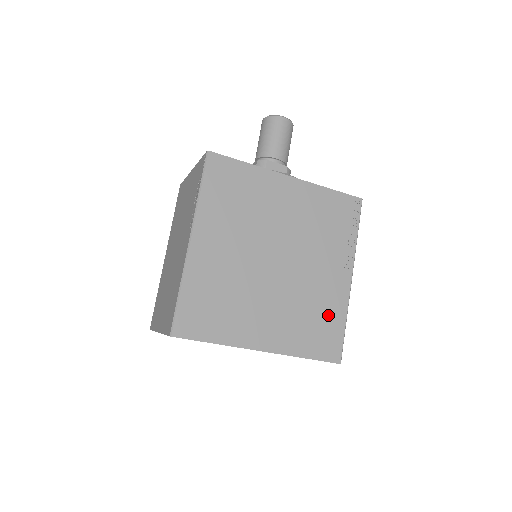
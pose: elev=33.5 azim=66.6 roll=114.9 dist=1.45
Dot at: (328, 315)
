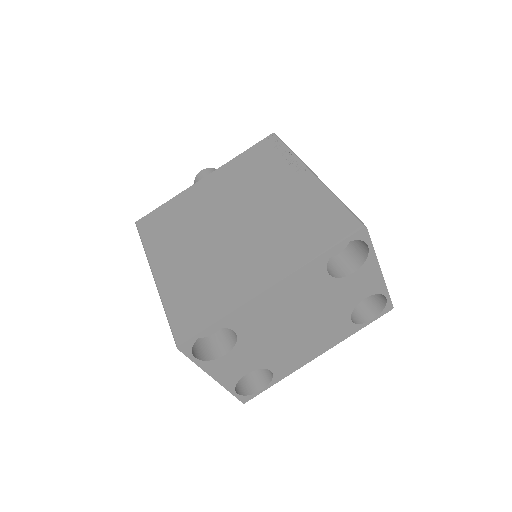
Dot at: (314, 210)
